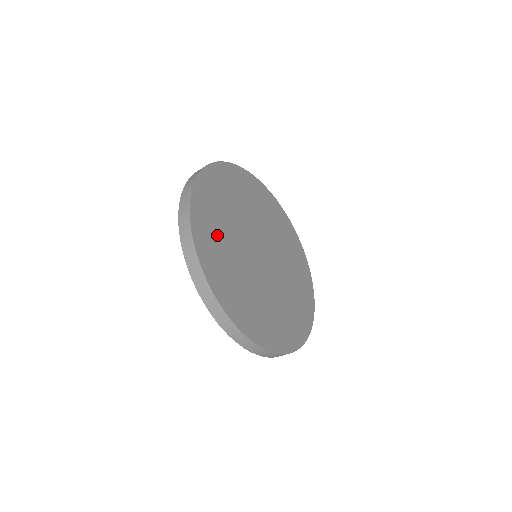
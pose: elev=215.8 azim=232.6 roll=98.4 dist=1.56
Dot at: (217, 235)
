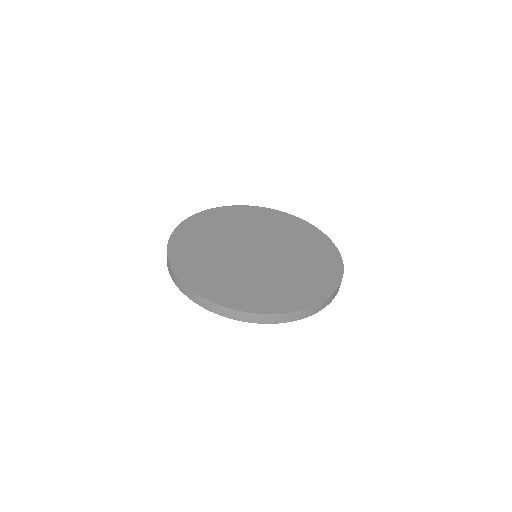
Dot at: (198, 251)
